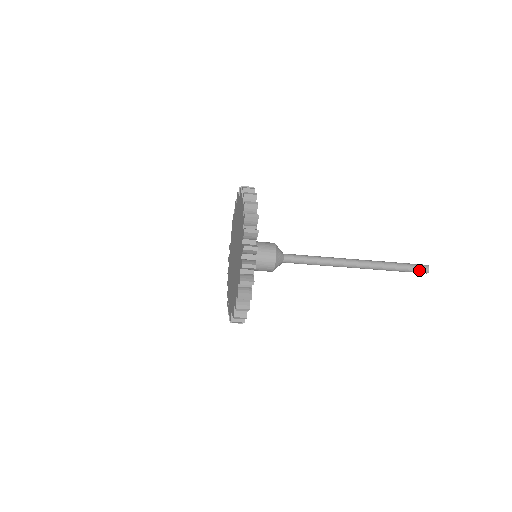
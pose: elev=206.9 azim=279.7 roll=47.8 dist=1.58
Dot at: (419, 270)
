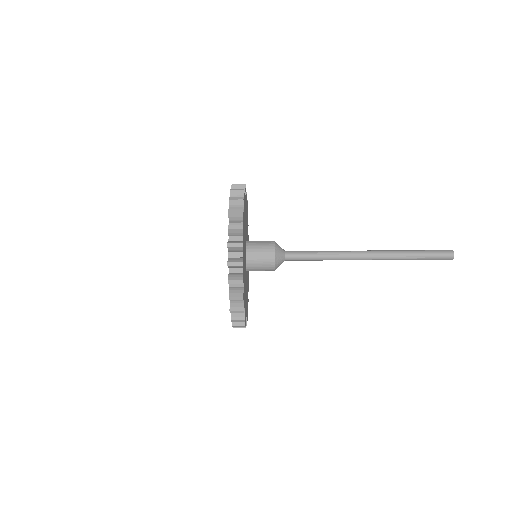
Dot at: occluded
